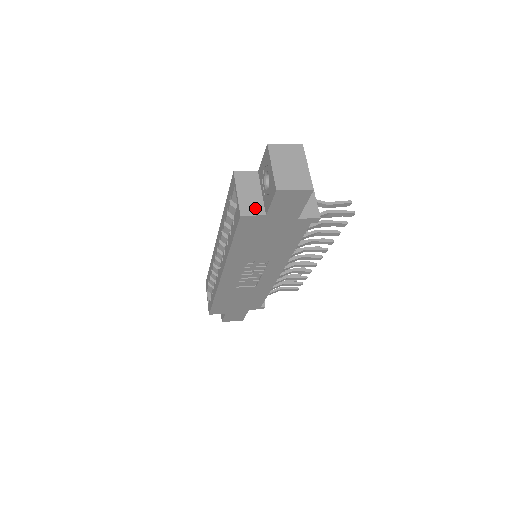
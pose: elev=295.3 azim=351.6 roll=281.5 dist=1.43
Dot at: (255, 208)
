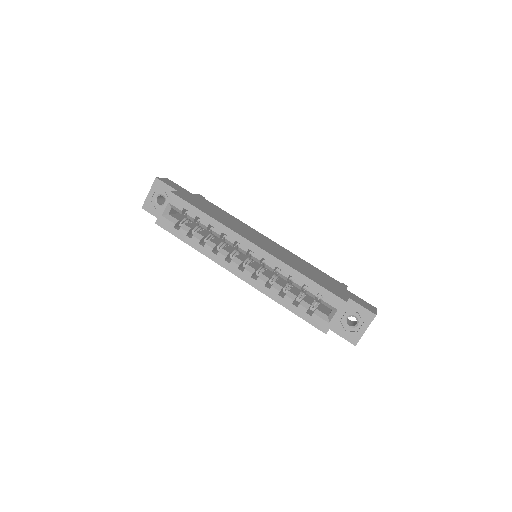
Dot at: occluded
